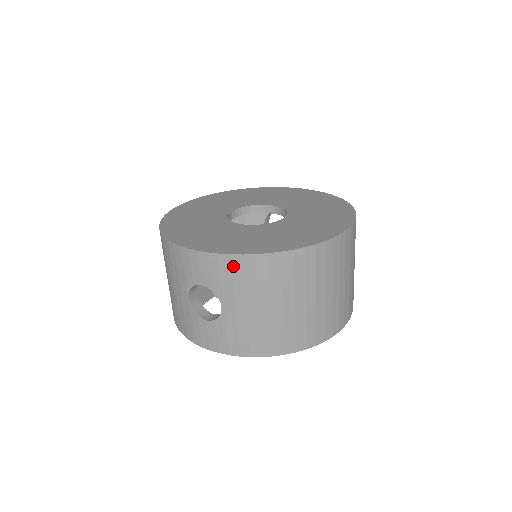
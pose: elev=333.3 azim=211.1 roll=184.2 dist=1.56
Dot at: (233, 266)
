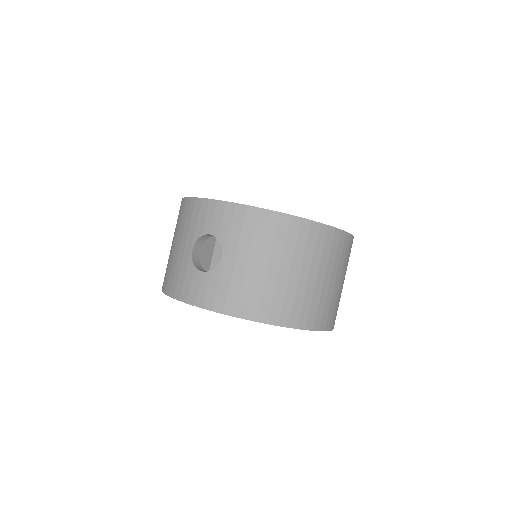
Dot at: (246, 217)
